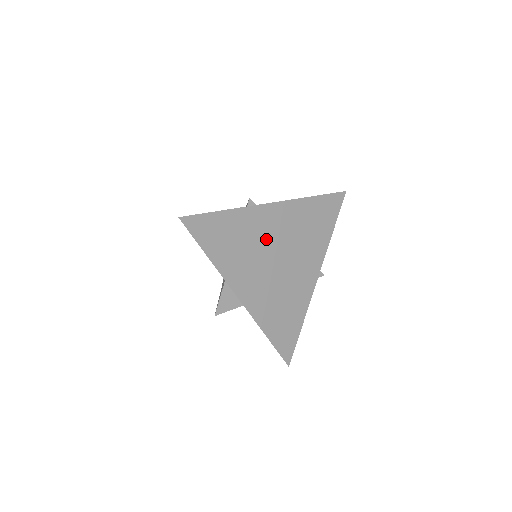
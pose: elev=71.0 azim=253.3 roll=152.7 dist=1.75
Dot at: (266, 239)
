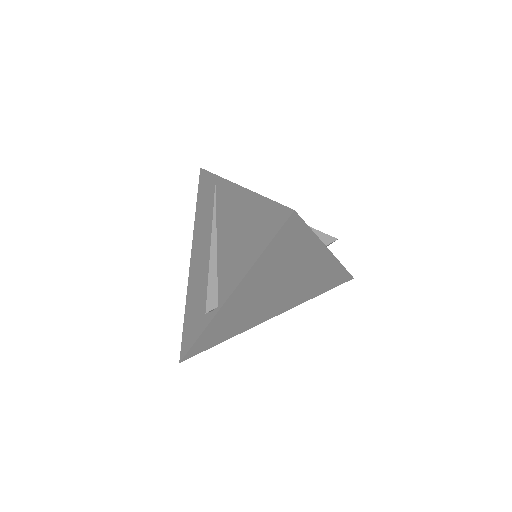
Dot at: (252, 302)
